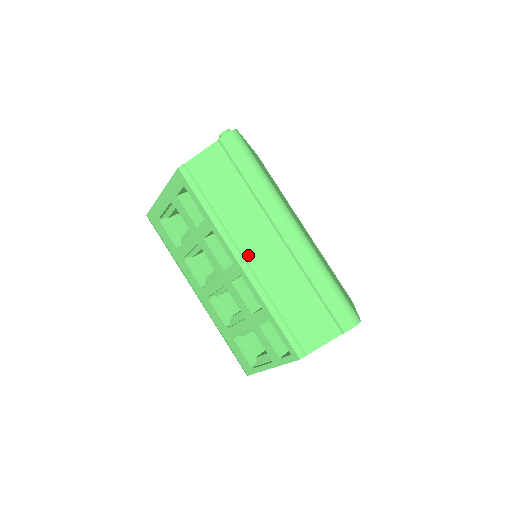
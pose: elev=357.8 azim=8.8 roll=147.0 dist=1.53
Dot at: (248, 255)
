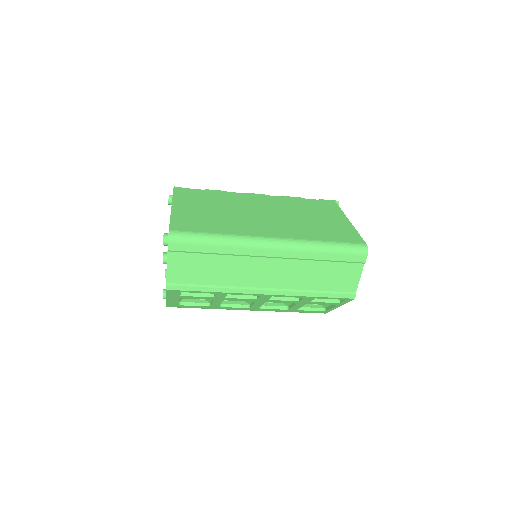
Dot at: (264, 285)
